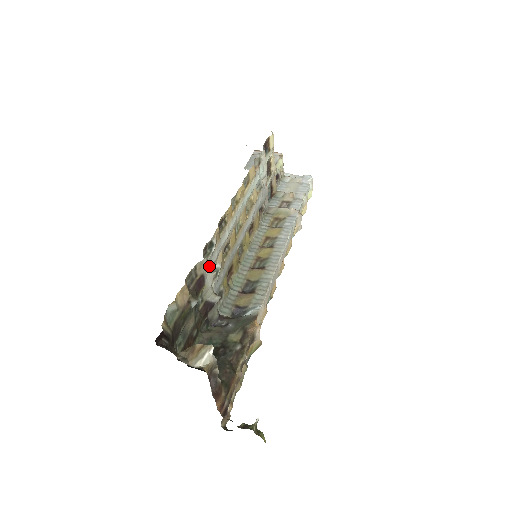
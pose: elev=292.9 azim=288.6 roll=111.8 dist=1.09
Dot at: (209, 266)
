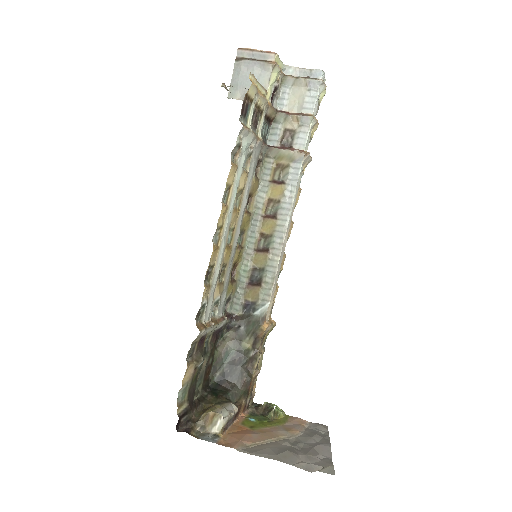
Dot at: (206, 328)
